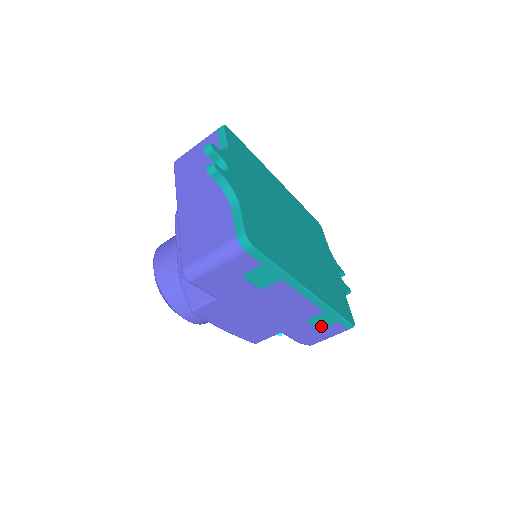
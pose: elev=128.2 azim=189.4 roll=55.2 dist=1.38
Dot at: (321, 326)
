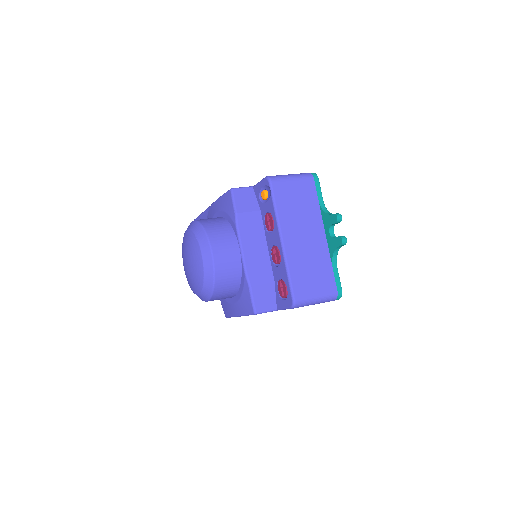
Dot at: occluded
